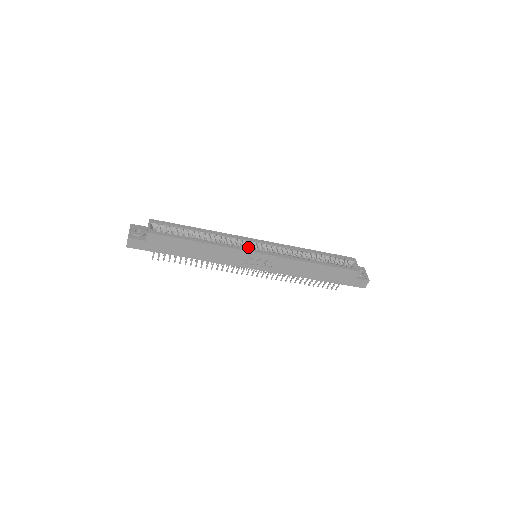
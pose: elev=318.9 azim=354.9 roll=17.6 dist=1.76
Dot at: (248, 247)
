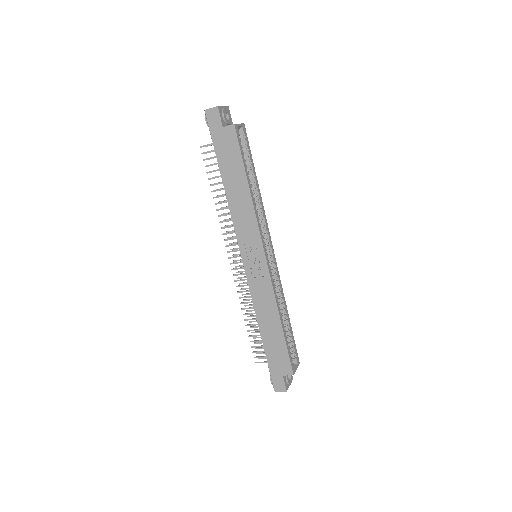
Dot at: occluded
